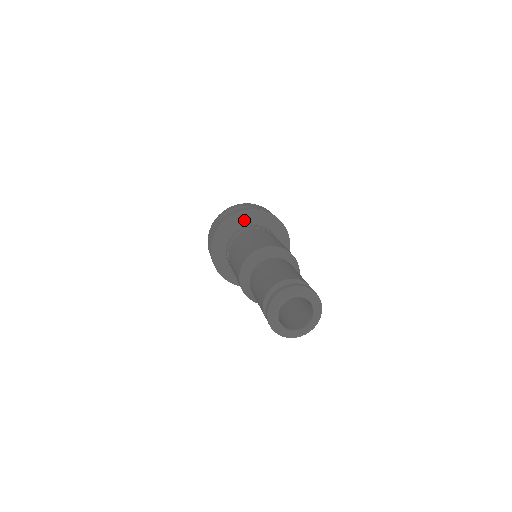
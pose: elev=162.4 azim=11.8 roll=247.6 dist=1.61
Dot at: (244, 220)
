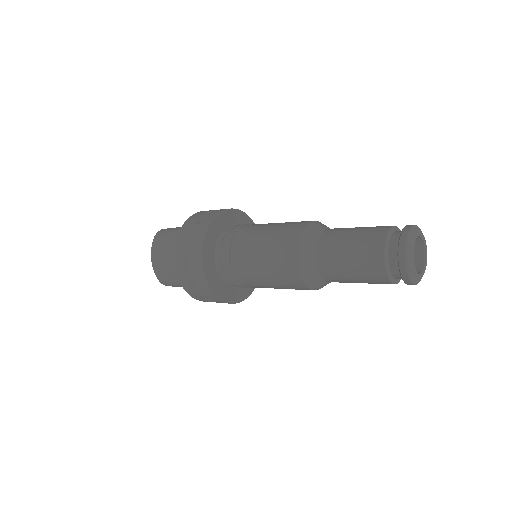
Dot at: (229, 220)
